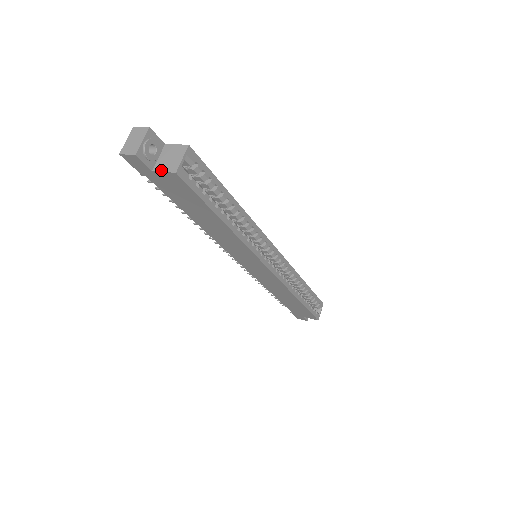
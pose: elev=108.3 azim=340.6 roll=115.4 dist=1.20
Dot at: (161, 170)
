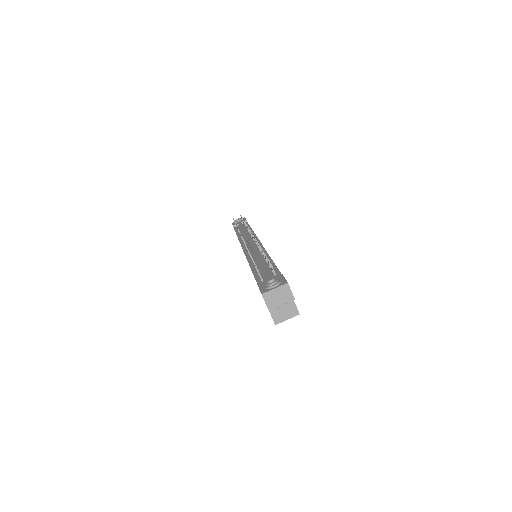
Dot at: (271, 311)
